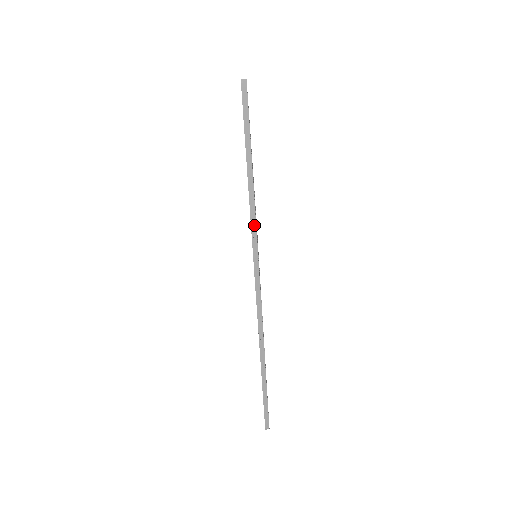
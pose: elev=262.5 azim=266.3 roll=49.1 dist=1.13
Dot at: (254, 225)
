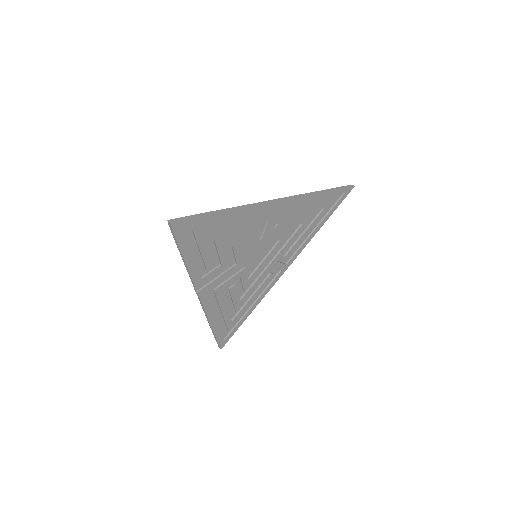
Dot at: (305, 195)
